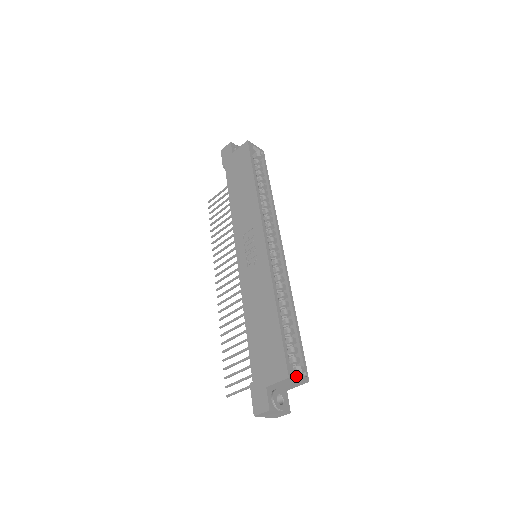
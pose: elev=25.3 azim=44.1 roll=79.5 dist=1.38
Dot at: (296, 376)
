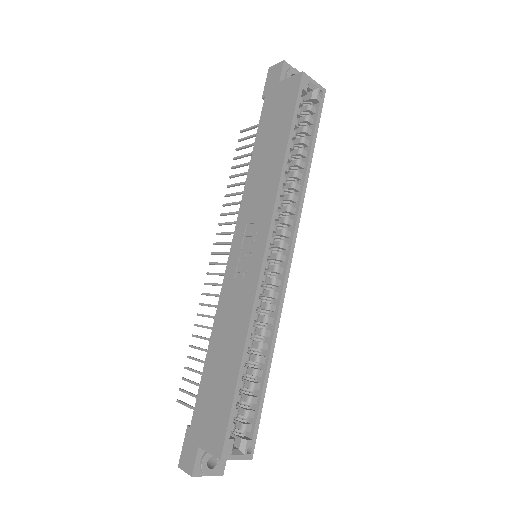
Dot at: (233, 455)
